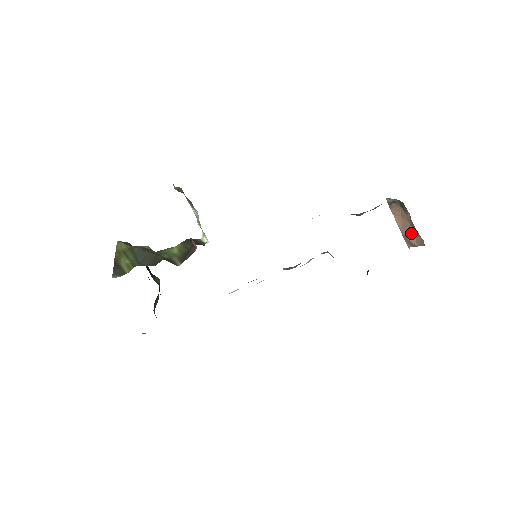
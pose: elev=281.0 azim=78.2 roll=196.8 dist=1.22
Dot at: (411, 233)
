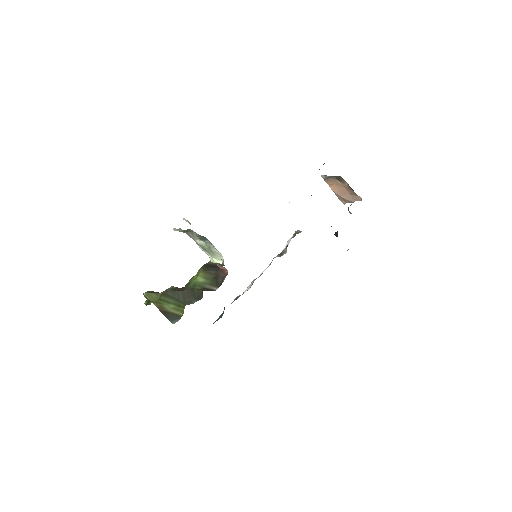
Dot at: (348, 195)
